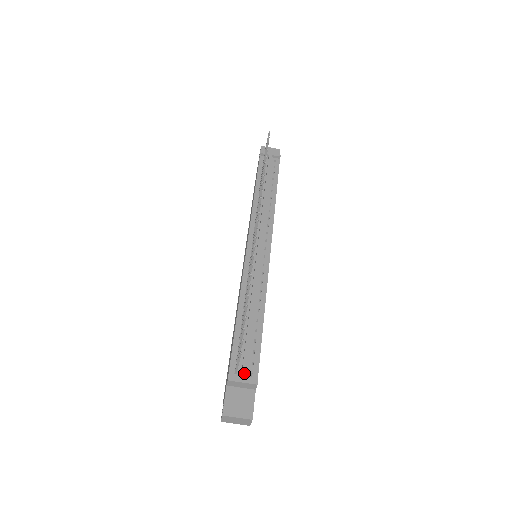
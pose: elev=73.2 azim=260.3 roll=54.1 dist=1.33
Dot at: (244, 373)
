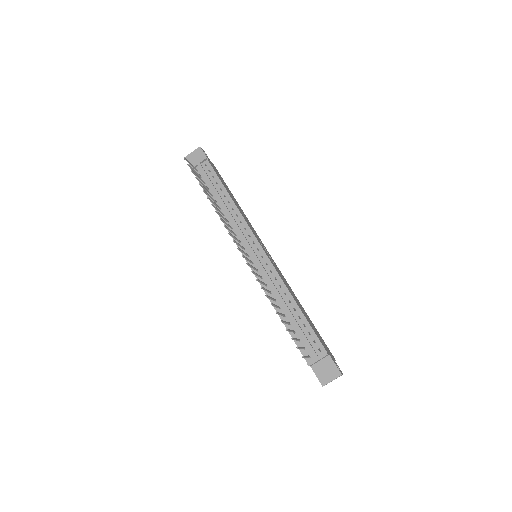
Dot at: (314, 354)
